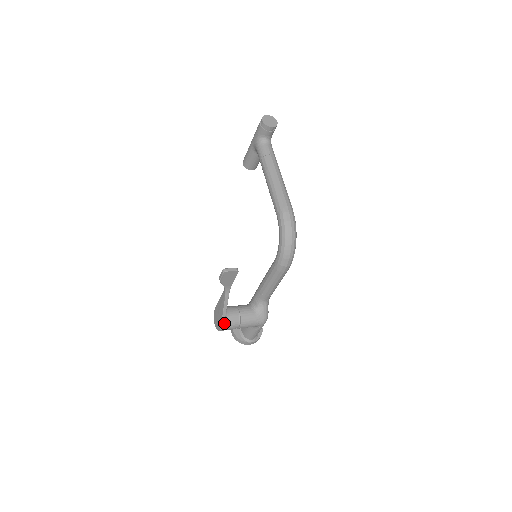
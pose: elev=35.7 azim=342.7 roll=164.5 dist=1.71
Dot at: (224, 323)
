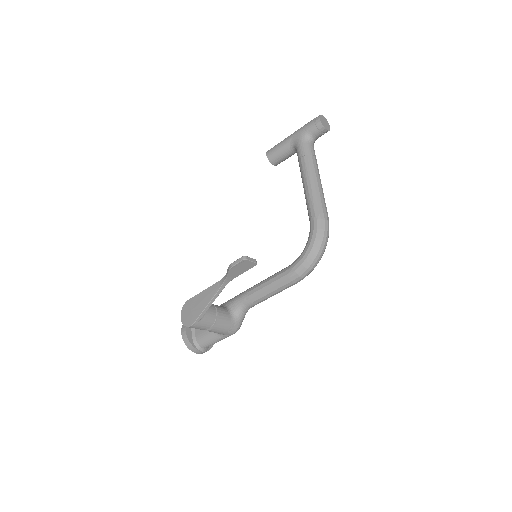
Dot at: (200, 319)
